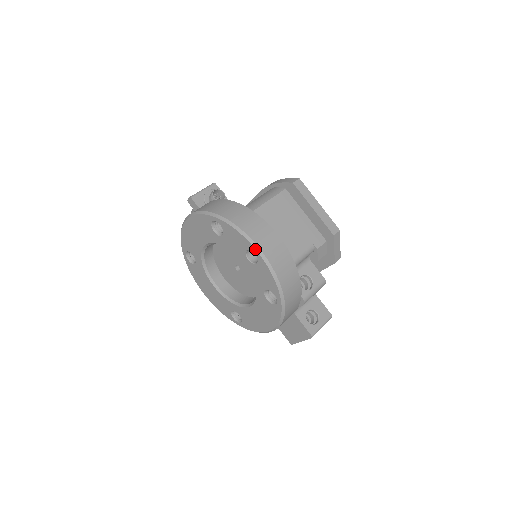
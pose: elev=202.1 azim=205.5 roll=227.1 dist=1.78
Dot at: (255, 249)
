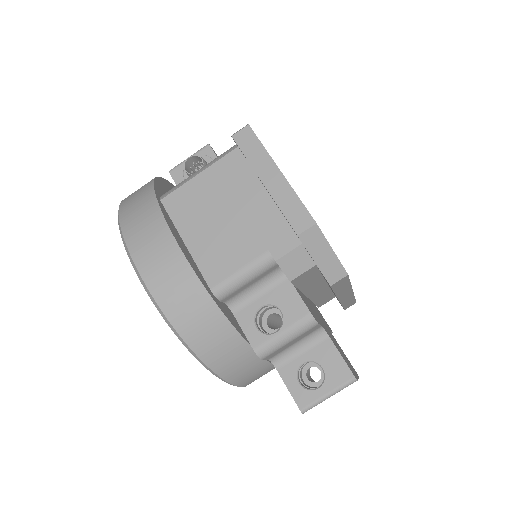
Dot at: (133, 267)
